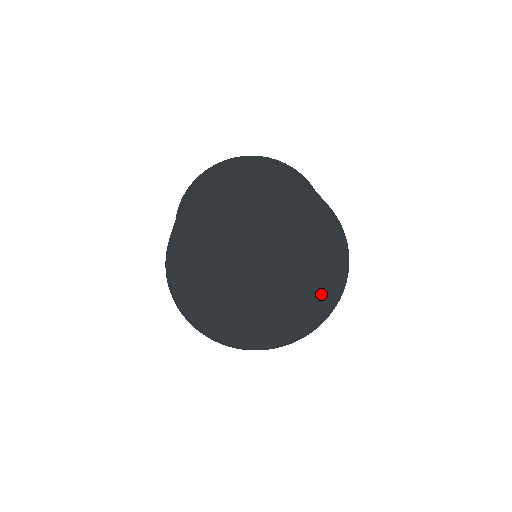
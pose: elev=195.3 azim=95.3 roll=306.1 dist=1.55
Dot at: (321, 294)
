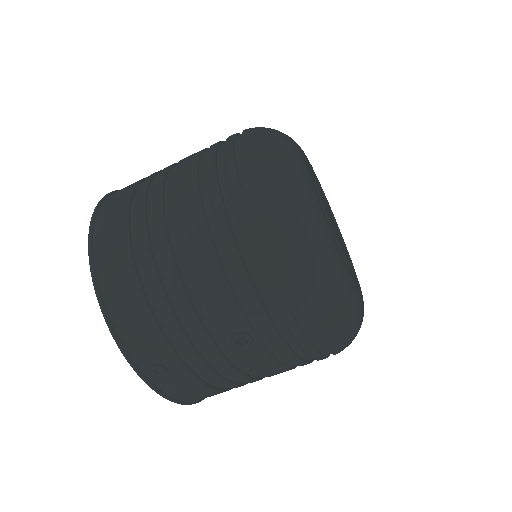
Dot at: occluded
